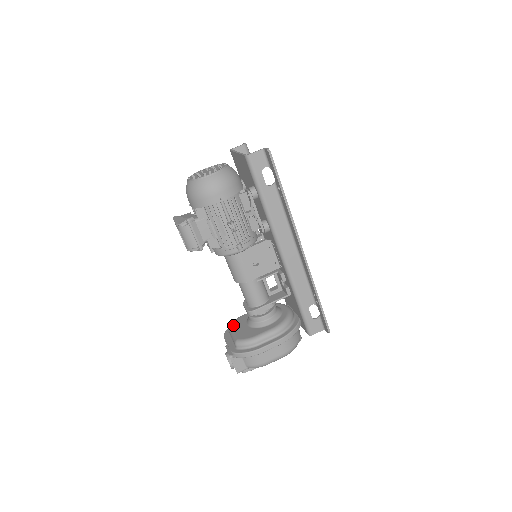
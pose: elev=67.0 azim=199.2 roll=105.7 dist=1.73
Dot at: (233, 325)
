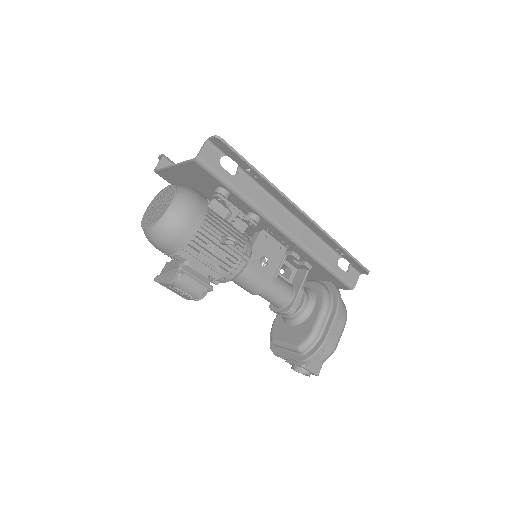
Dot at: (276, 337)
